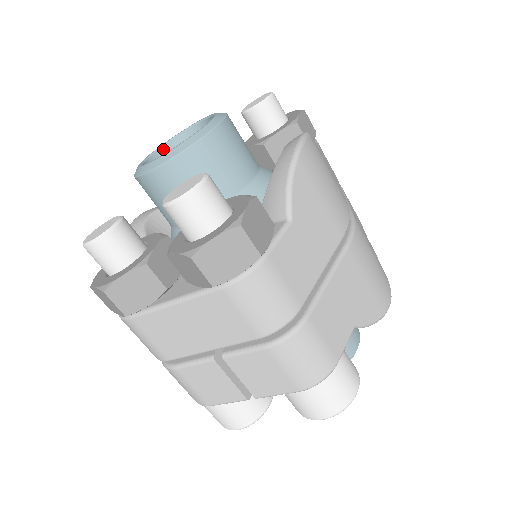
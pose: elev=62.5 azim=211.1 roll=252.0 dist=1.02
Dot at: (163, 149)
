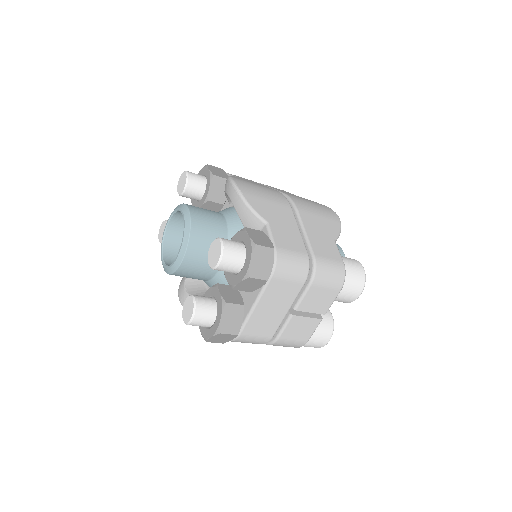
Dot at: (164, 250)
